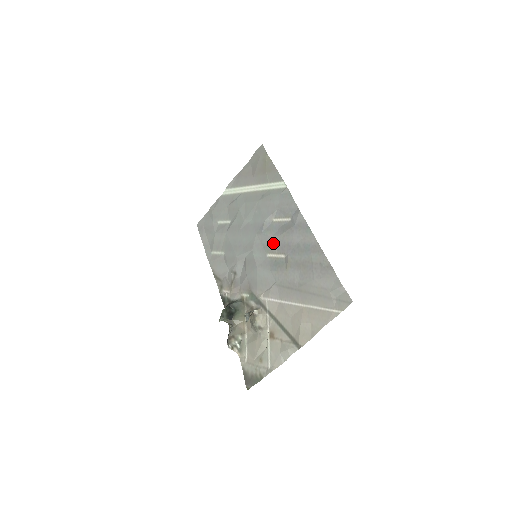
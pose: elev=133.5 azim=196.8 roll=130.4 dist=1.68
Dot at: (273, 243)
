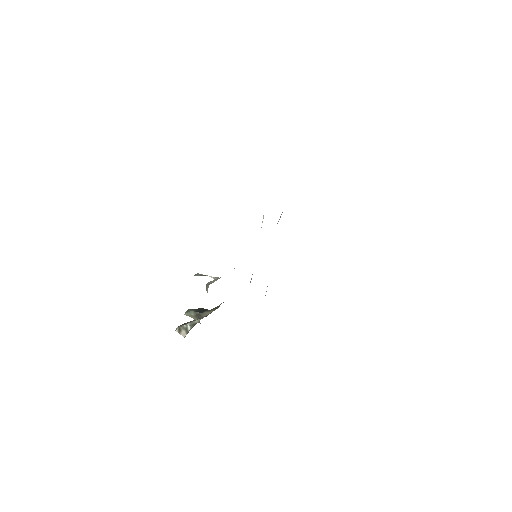
Dot at: occluded
